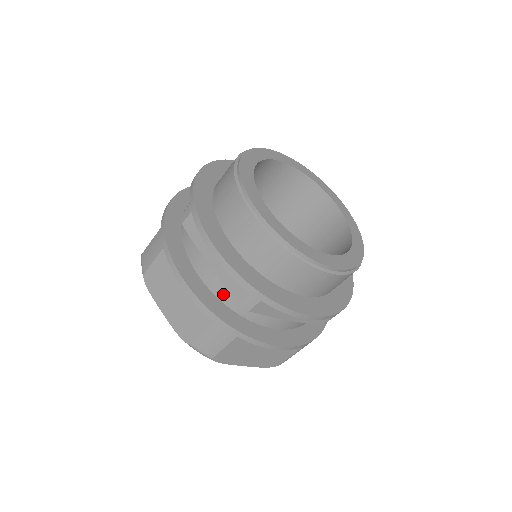
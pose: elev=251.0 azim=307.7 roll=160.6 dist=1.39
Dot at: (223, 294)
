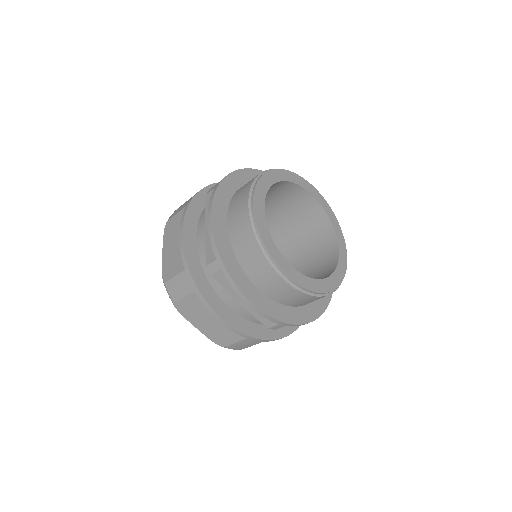
Dot at: (251, 317)
